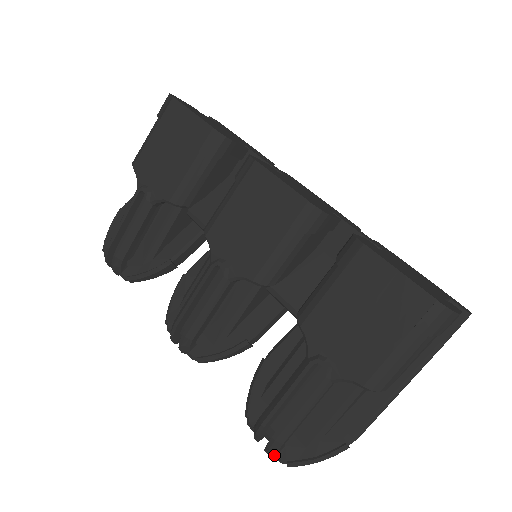
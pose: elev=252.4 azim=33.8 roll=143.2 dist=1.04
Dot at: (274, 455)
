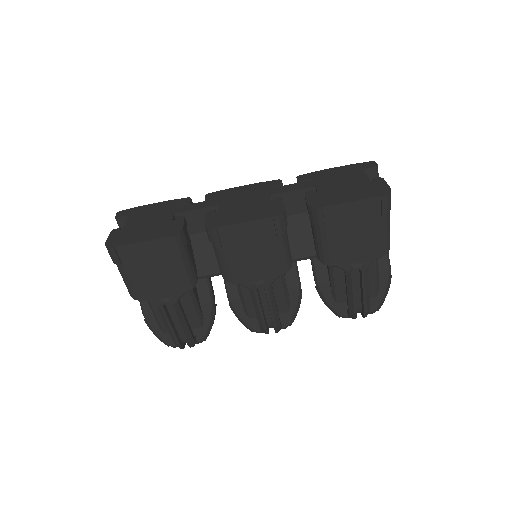
Dot at: occluded
